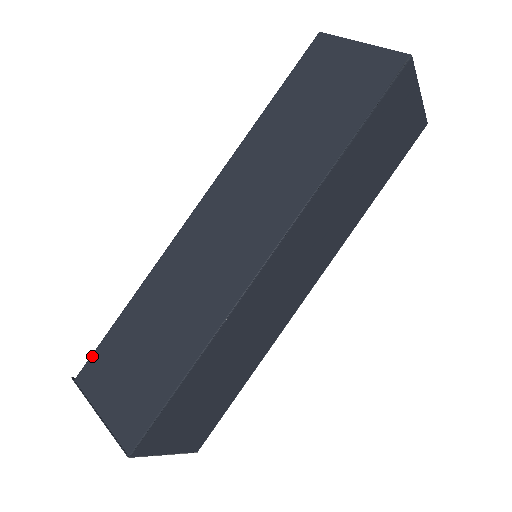
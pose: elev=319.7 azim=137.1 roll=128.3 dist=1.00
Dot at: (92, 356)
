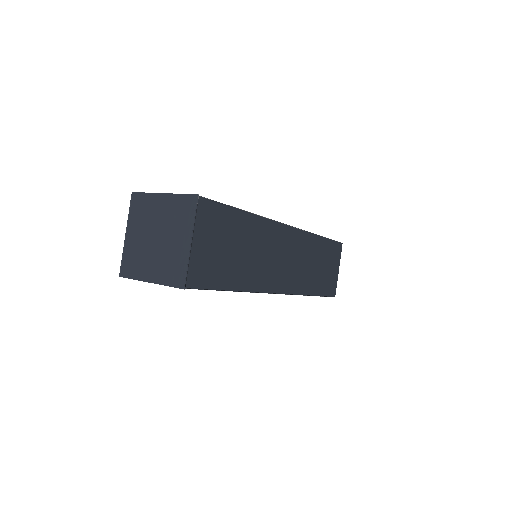
Dot at: occluded
